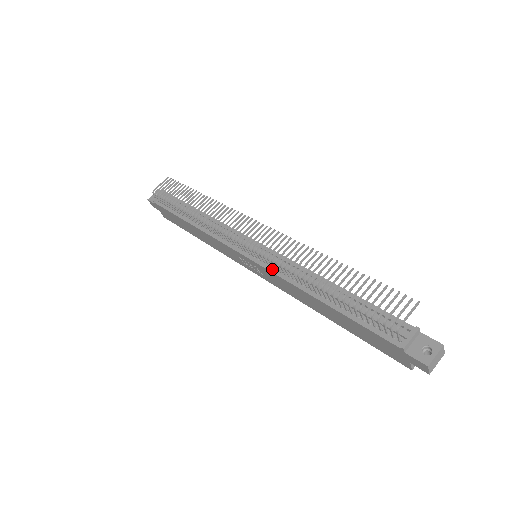
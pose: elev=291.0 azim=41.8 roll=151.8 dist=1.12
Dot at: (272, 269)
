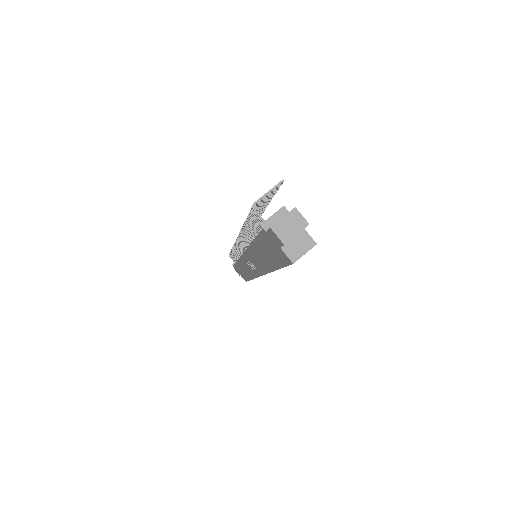
Dot at: occluded
